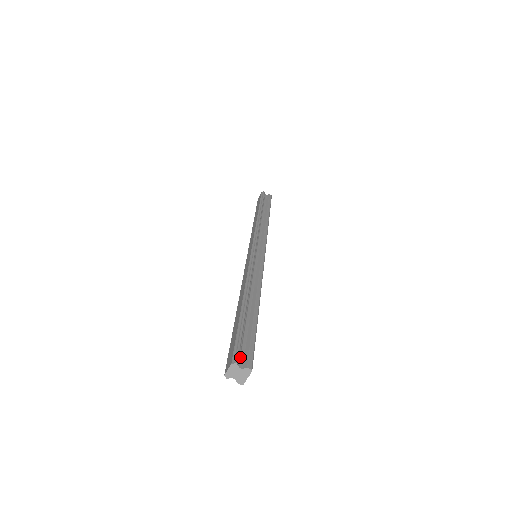
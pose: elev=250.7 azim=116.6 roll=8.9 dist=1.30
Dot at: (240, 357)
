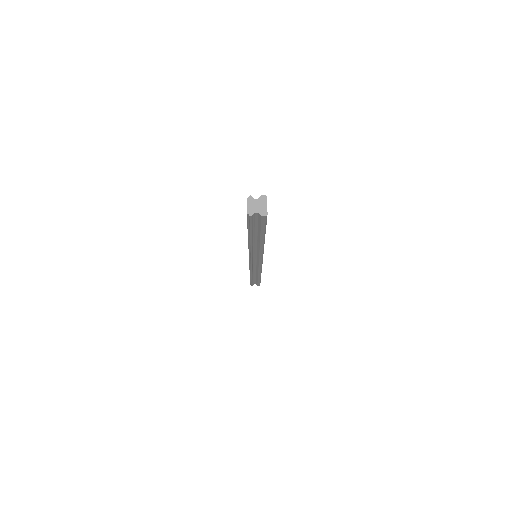
Dot at: occluded
